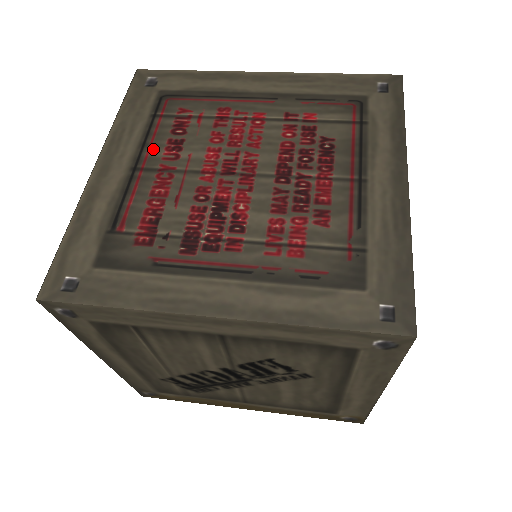
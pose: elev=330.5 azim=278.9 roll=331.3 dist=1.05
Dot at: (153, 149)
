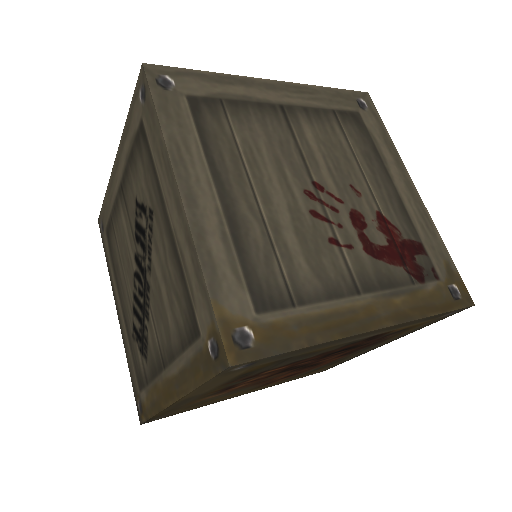
Dot at: occluded
